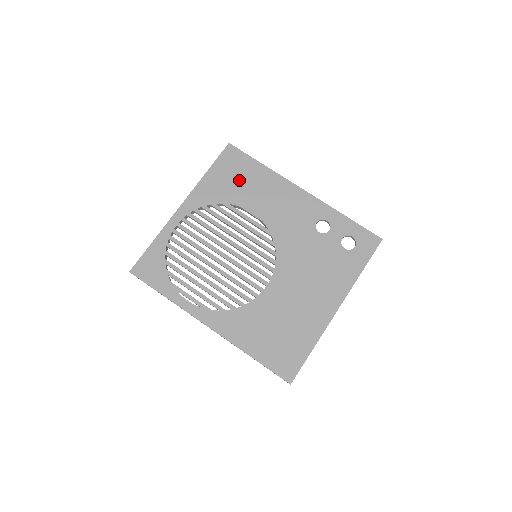
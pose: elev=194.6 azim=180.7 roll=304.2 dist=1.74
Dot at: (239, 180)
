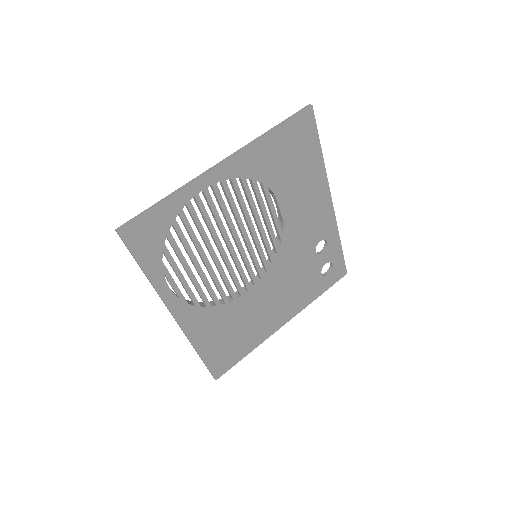
Dot at: (293, 162)
